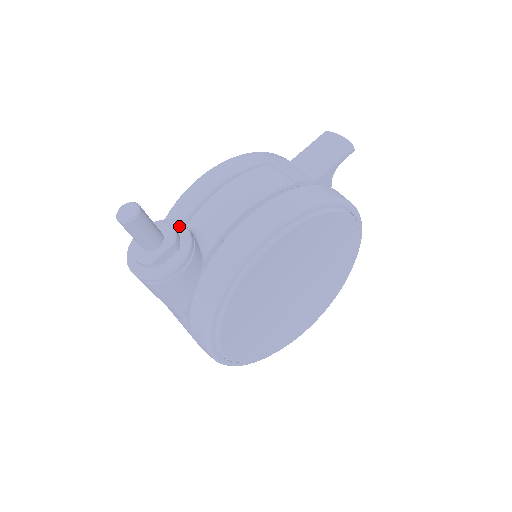
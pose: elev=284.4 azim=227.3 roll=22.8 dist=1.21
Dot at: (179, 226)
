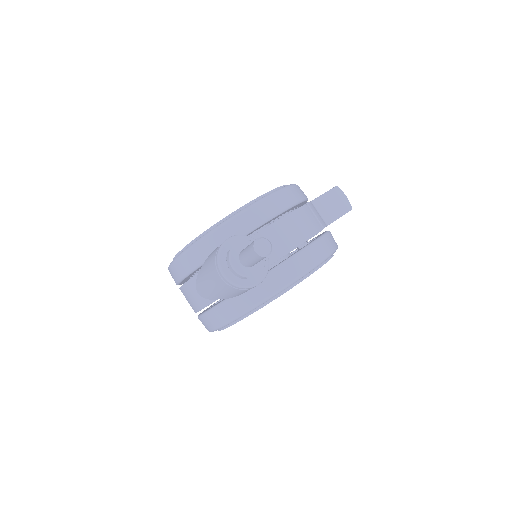
Dot at: occluded
